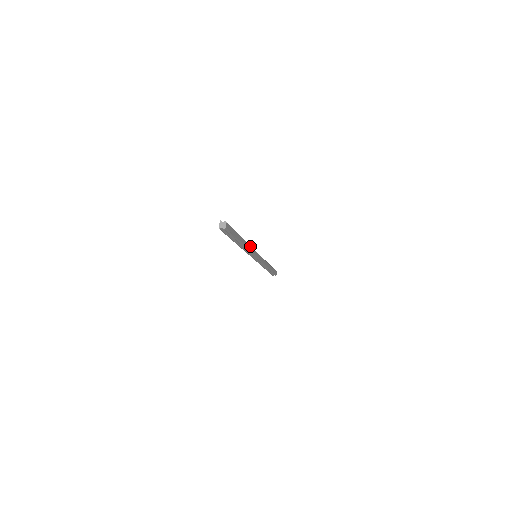
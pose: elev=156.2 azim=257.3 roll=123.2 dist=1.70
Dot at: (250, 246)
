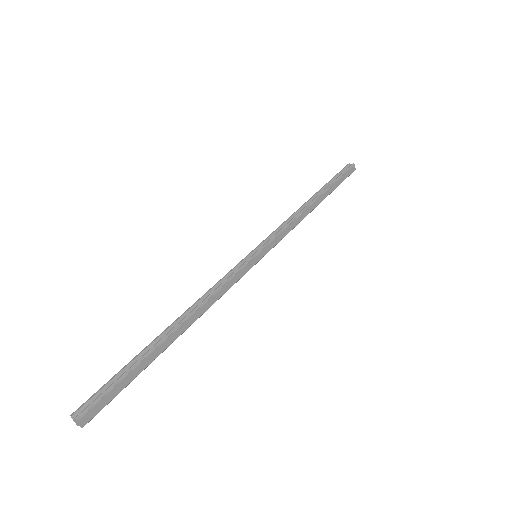
Dot at: (212, 297)
